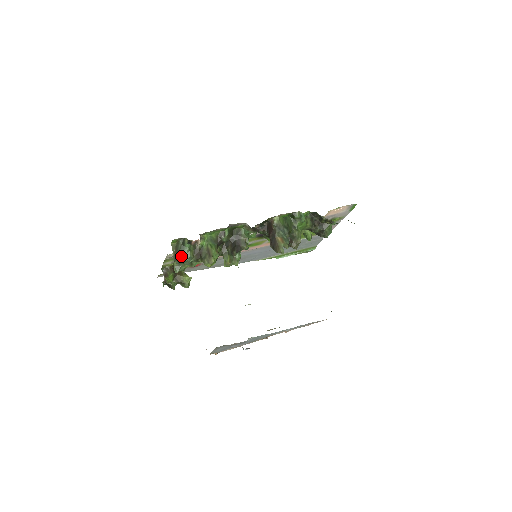
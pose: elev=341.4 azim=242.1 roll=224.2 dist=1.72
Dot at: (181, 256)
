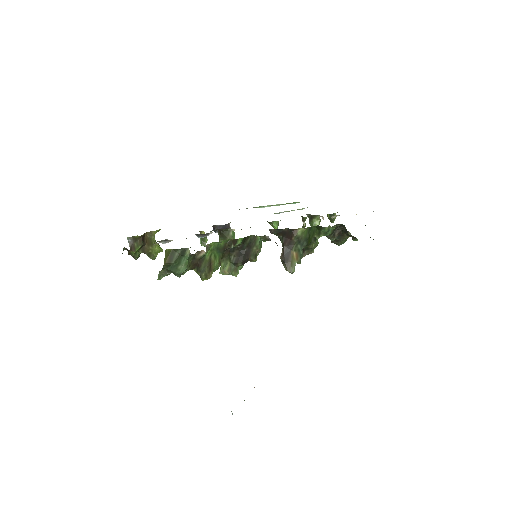
Dot at: (174, 267)
